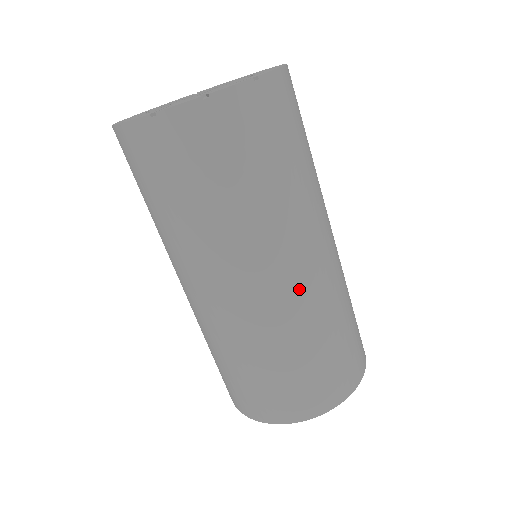
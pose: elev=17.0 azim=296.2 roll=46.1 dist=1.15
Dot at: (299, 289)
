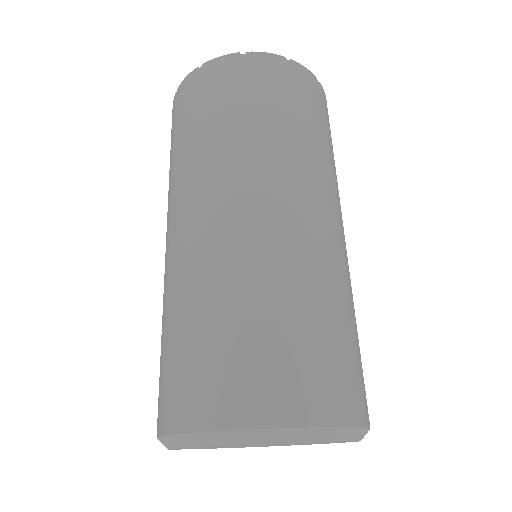
Dot at: (326, 236)
